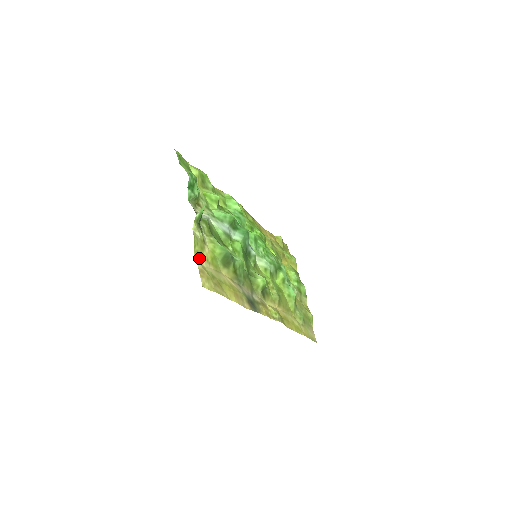
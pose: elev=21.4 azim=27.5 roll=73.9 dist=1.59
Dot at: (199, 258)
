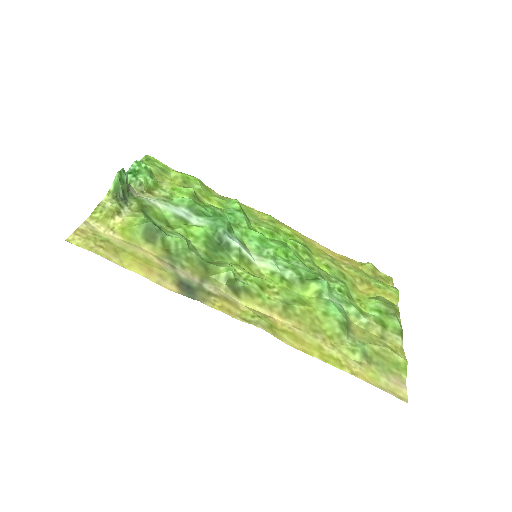
Dot at: (95, 224)
